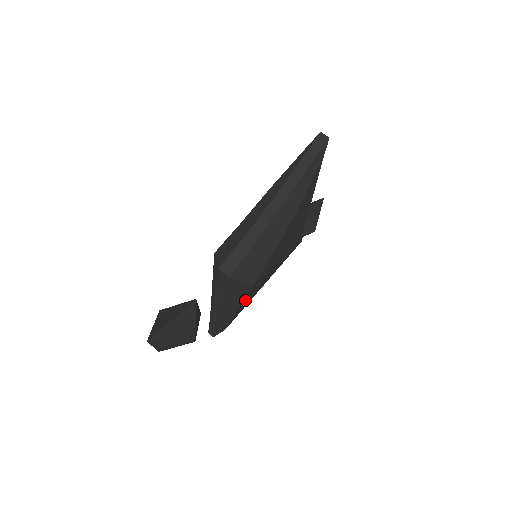
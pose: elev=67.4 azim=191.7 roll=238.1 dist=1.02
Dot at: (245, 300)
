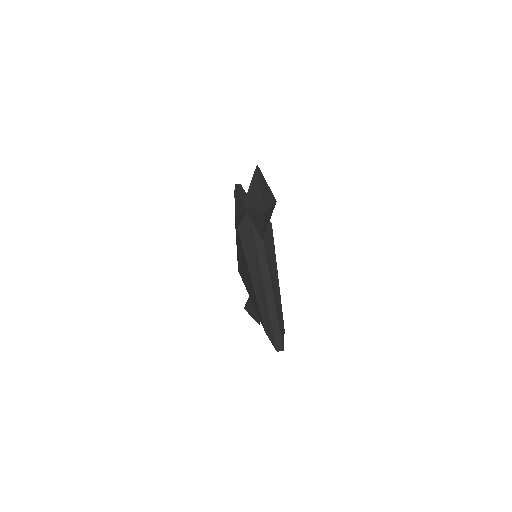
Dot at: occluded
